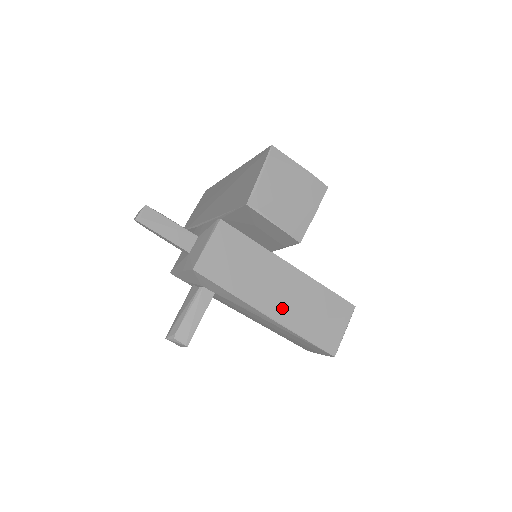
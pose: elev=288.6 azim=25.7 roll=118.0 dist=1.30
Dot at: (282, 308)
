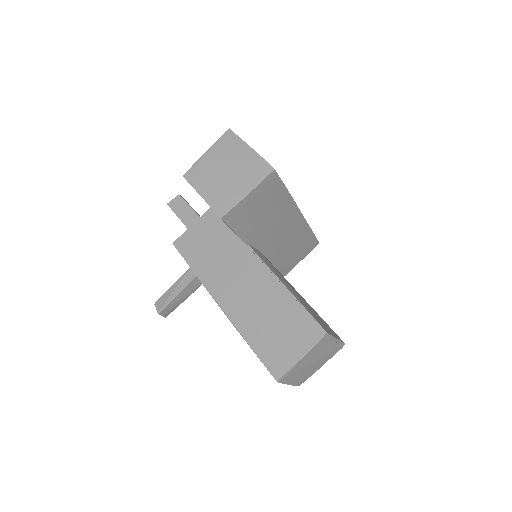
Dot at: (236, 302)
